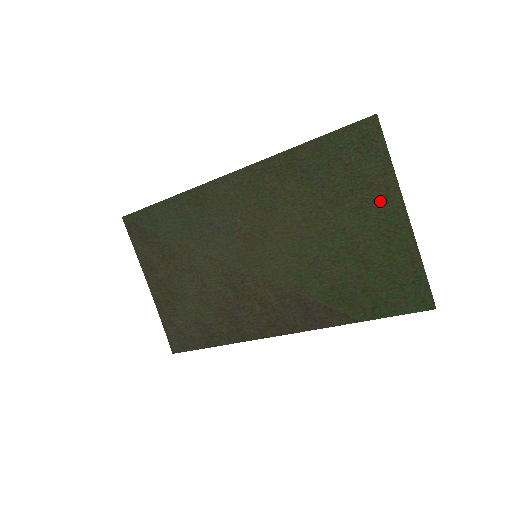
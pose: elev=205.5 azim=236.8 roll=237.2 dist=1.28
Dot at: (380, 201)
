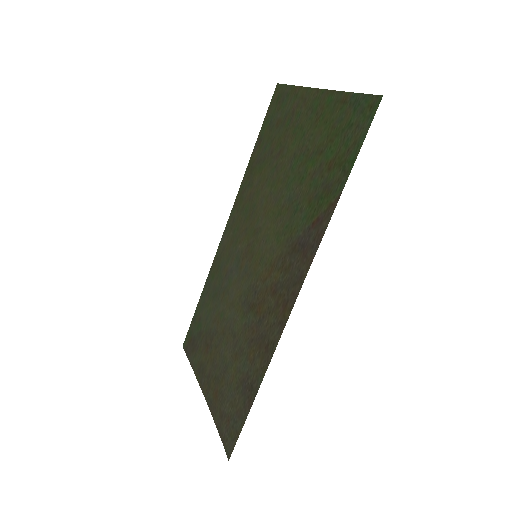
Dot at: (303, 109)
